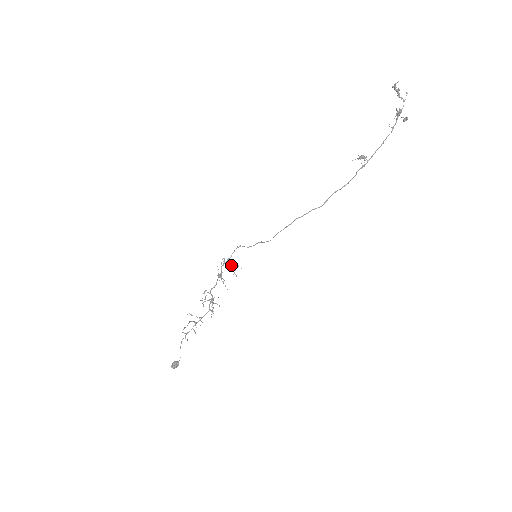
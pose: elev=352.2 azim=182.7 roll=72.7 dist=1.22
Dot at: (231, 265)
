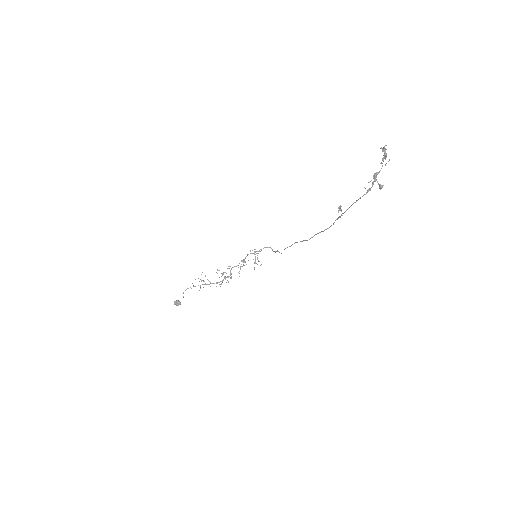
Dot at: (255, 258)
